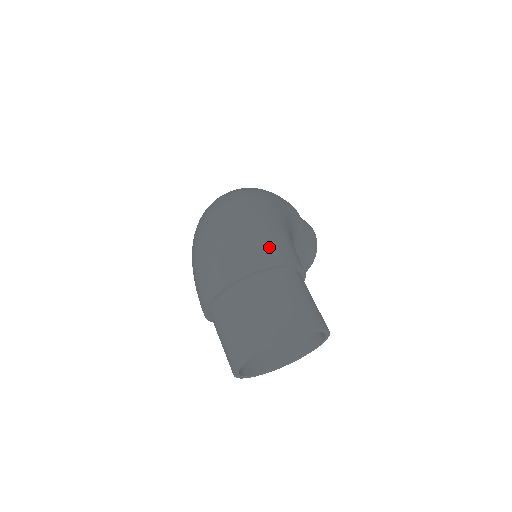
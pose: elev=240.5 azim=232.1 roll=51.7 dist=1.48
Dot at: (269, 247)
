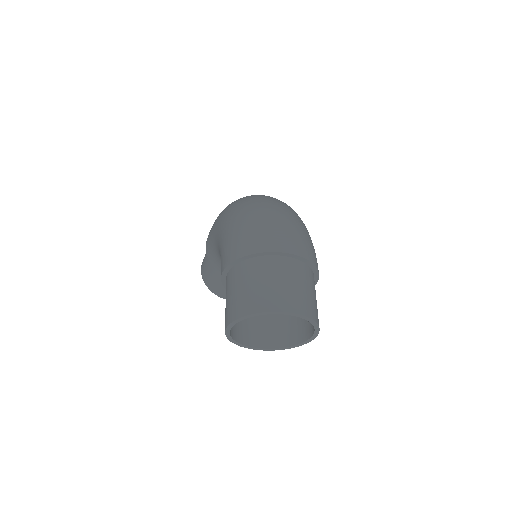
Dot at: occluded
